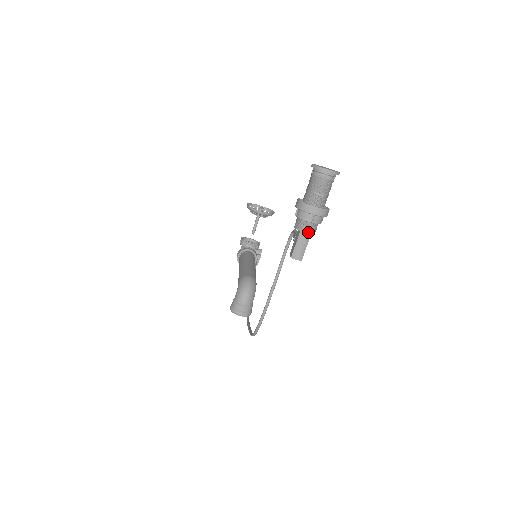
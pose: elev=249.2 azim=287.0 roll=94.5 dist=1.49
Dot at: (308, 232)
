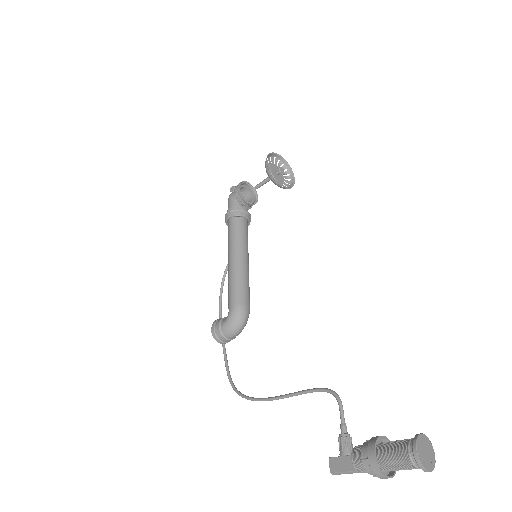
Dot at: (363, 472)
